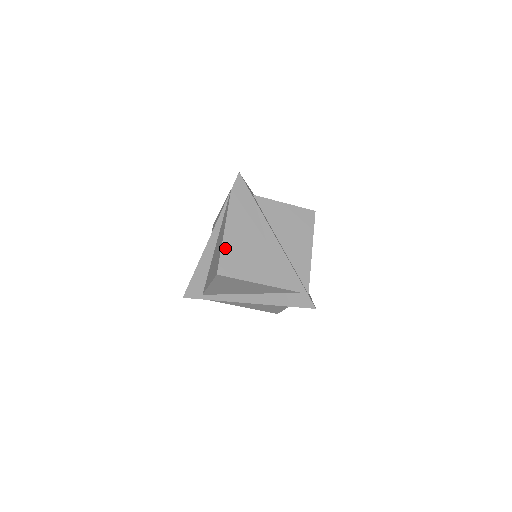
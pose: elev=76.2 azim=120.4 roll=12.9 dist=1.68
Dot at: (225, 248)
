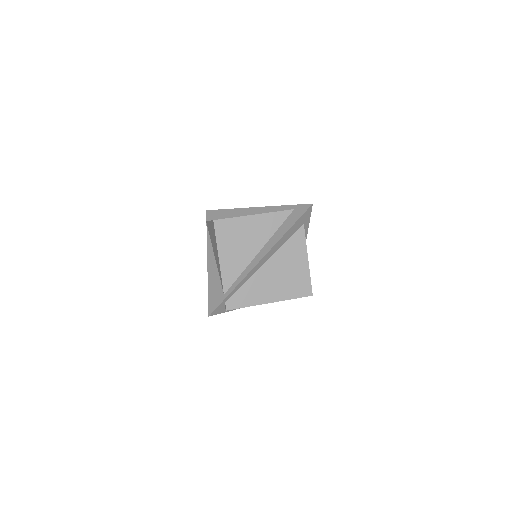
Dot at: occluded
